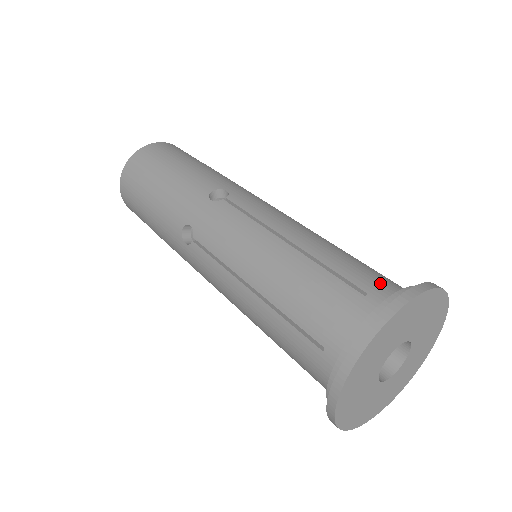
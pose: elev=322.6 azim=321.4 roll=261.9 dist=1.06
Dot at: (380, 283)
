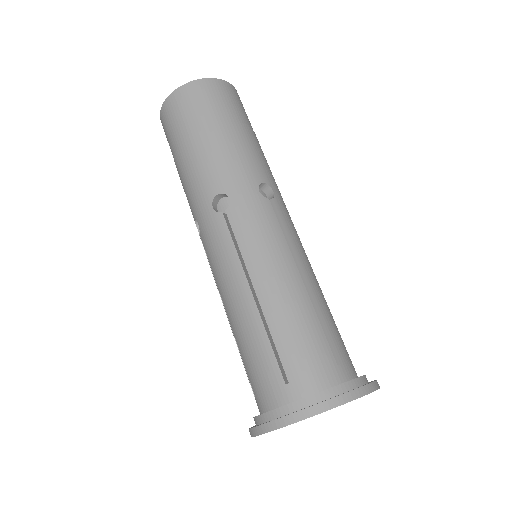
Dot at: (306, 373)
